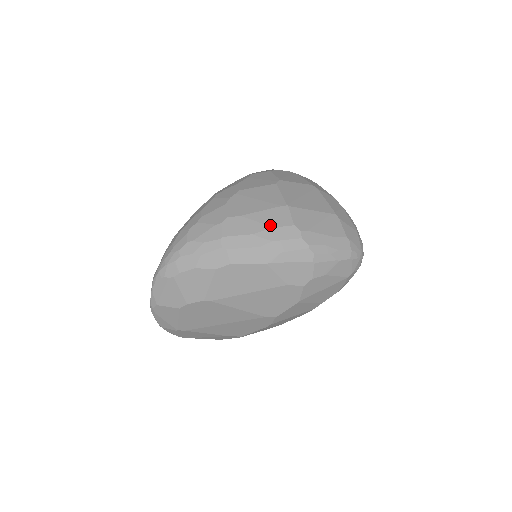
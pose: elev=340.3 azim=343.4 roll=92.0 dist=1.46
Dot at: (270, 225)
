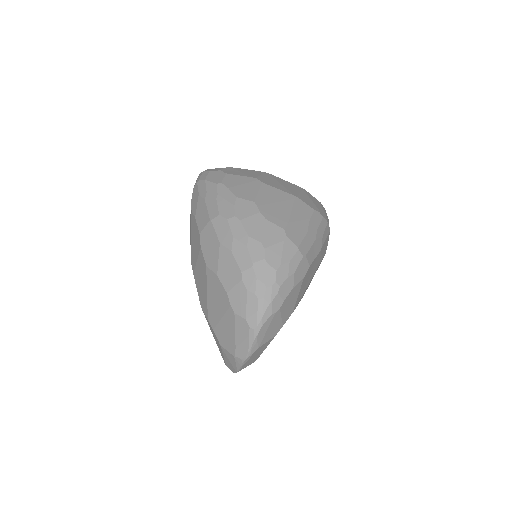
Dot at: (307, 218)
